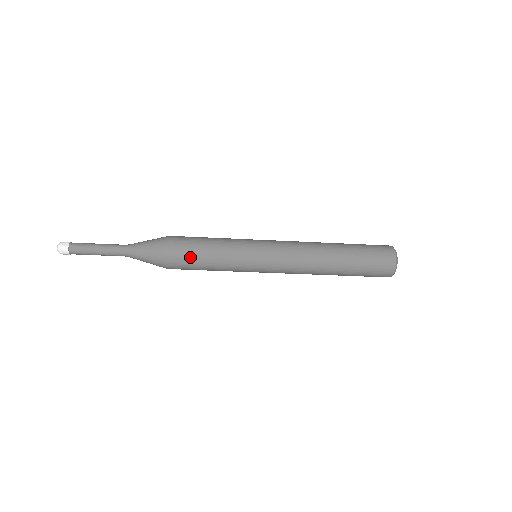
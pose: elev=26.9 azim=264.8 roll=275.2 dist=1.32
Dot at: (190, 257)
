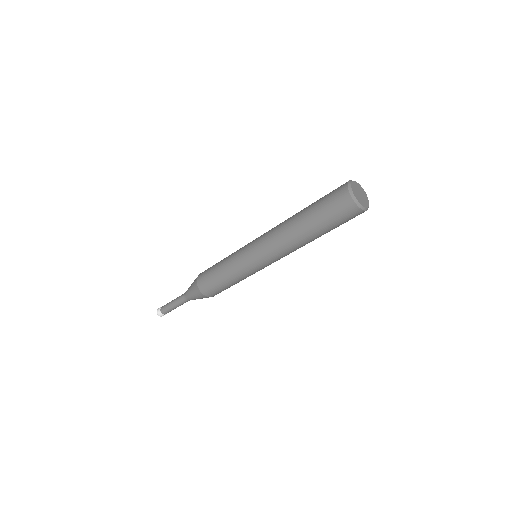
Dot at: (209, 279)
